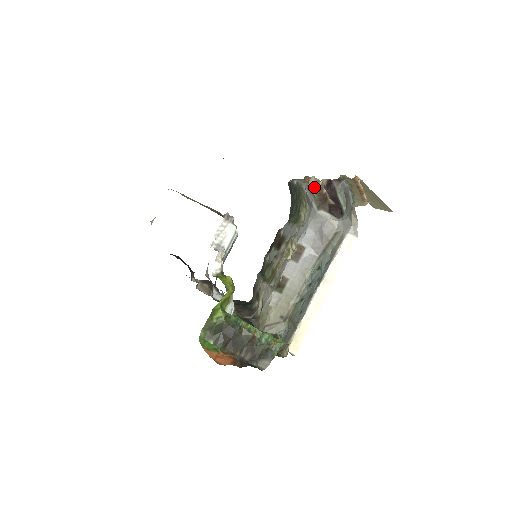
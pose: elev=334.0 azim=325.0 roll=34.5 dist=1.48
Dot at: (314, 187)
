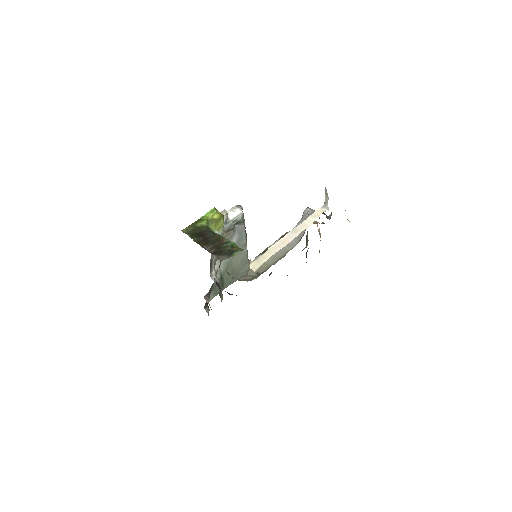
Dot at: occluded
